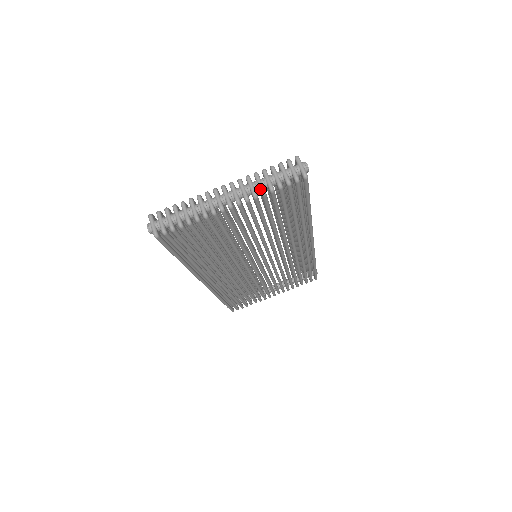
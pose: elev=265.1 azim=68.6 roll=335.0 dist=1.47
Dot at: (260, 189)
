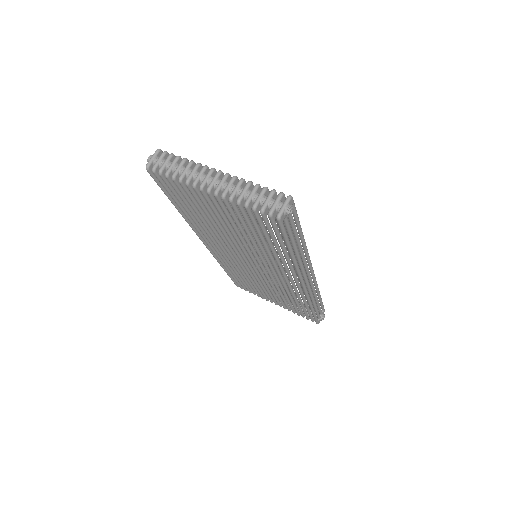
Dot at: (238, 197)
